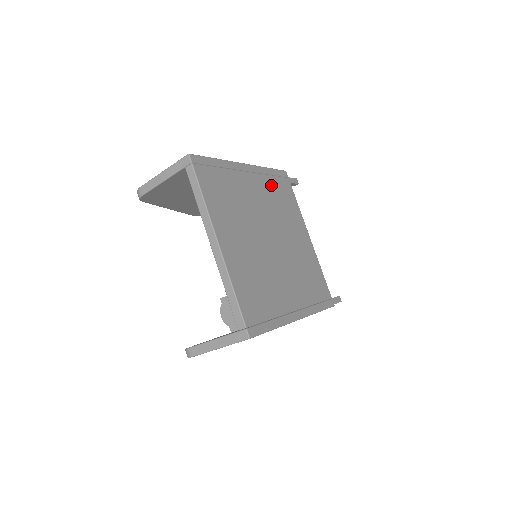
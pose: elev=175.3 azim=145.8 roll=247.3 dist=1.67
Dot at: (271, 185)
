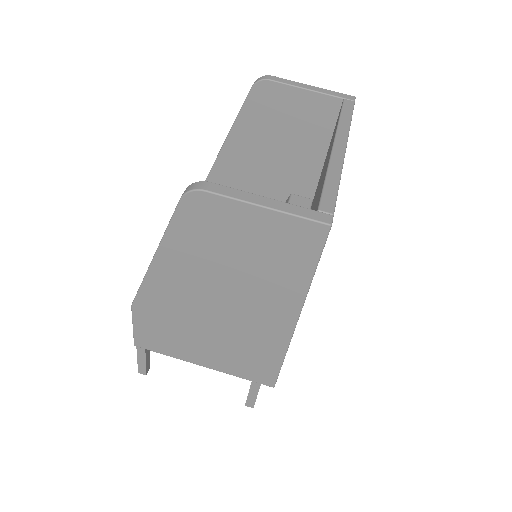
Dot at: occluded
